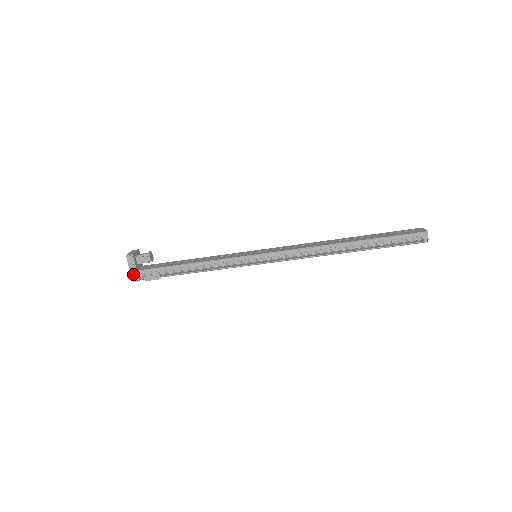
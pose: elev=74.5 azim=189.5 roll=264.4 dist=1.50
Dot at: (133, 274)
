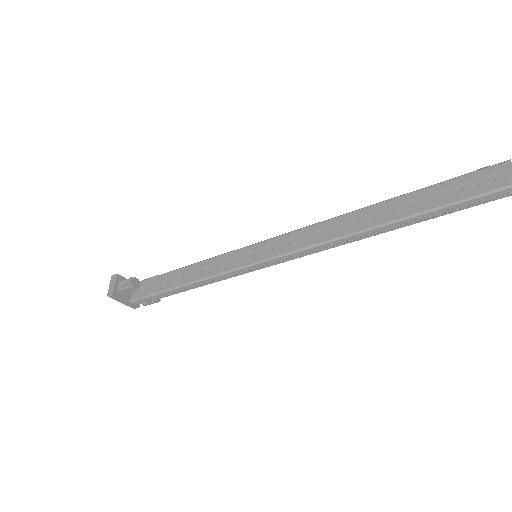
Dot at: (128, 305)
